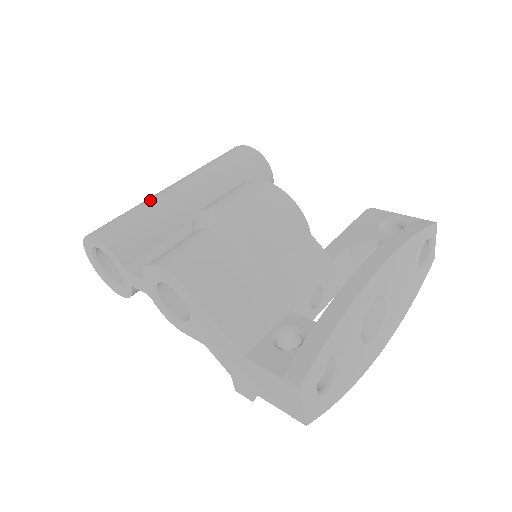
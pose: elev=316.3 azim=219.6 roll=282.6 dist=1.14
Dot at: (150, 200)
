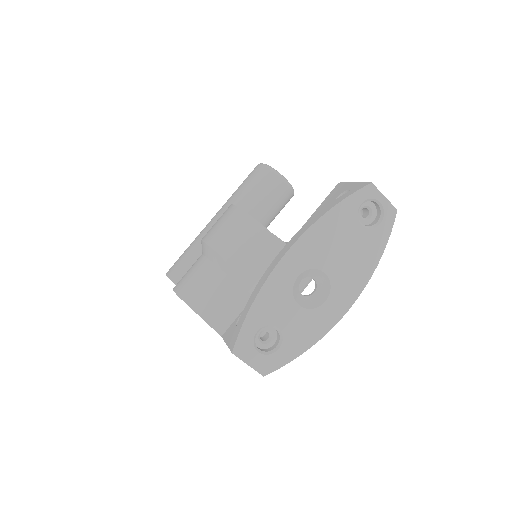
Dot at: (196, 237)
